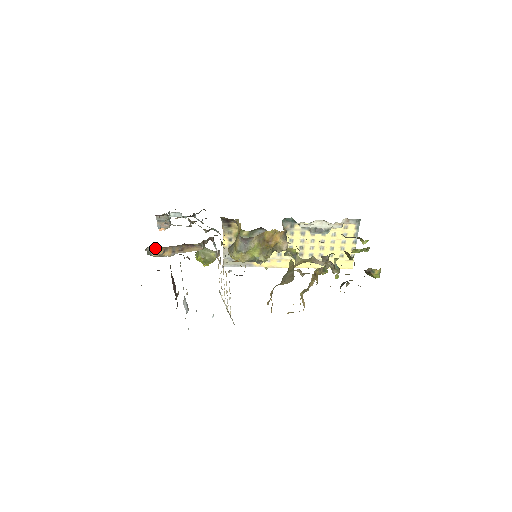
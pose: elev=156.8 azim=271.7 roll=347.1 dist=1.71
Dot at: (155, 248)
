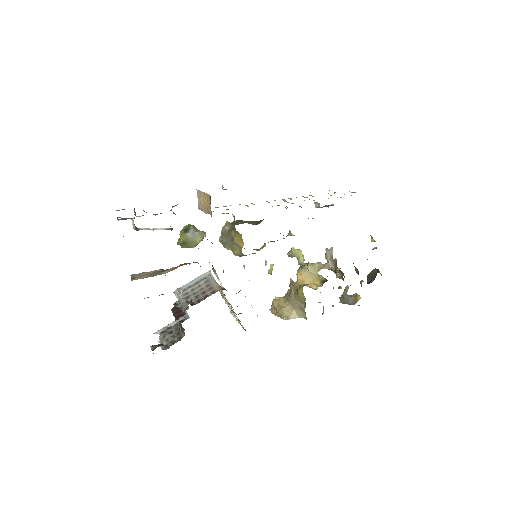
Dot at: occluded
